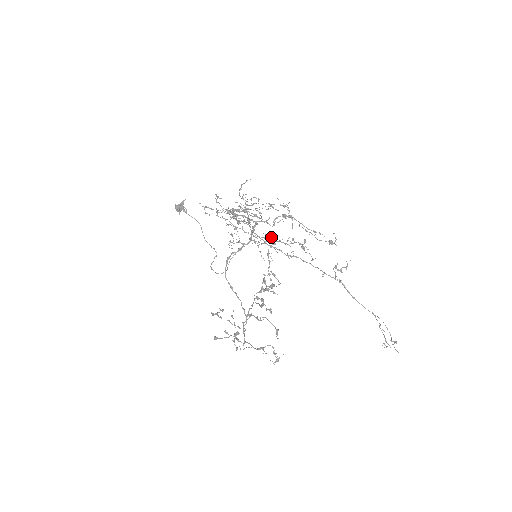
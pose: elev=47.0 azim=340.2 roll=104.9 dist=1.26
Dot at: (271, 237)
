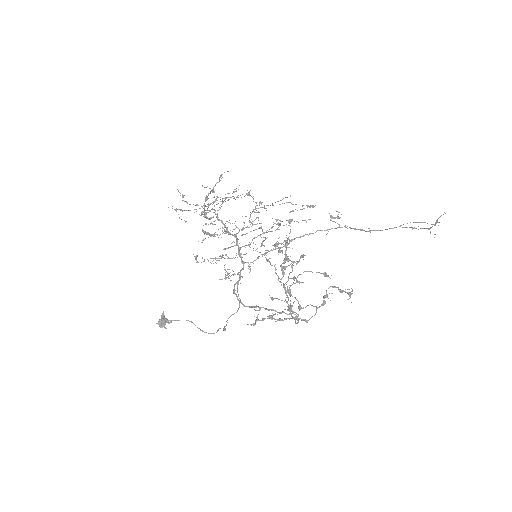
Dot at: (256, 224)
